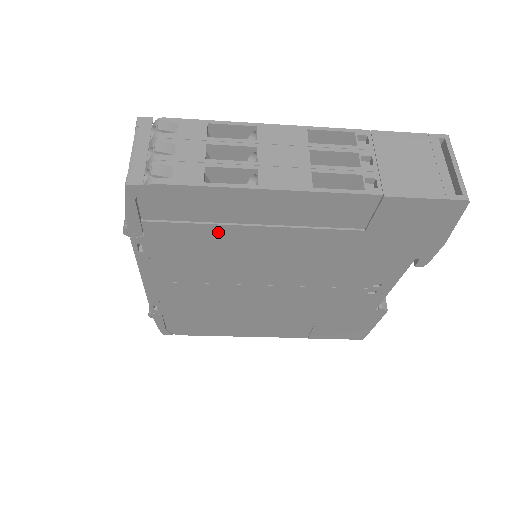
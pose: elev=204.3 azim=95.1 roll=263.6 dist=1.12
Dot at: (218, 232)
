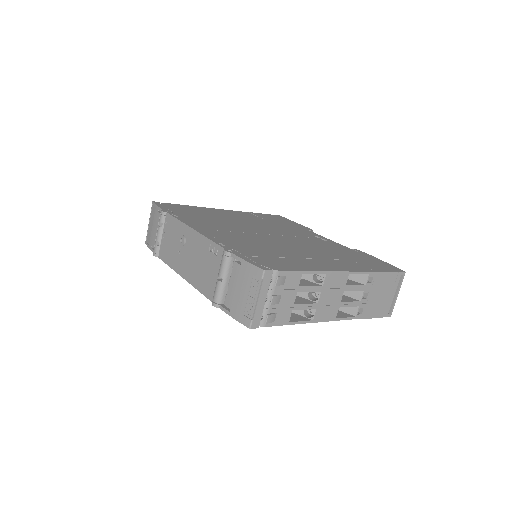
Dot at: occluded
